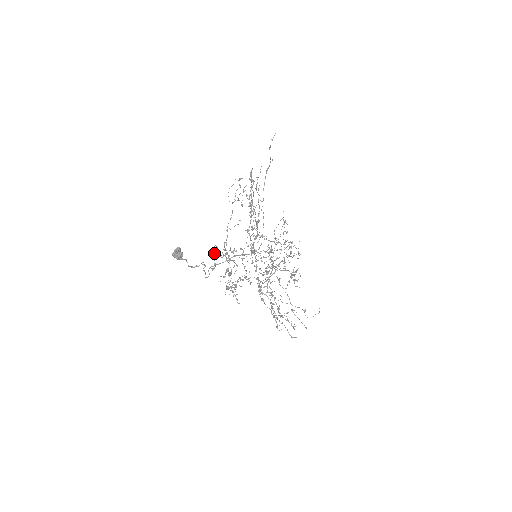
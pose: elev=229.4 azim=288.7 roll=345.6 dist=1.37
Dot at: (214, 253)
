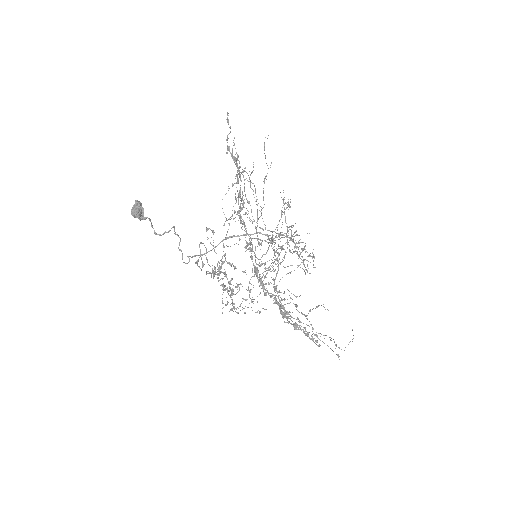
Dot at: (200, 249)
